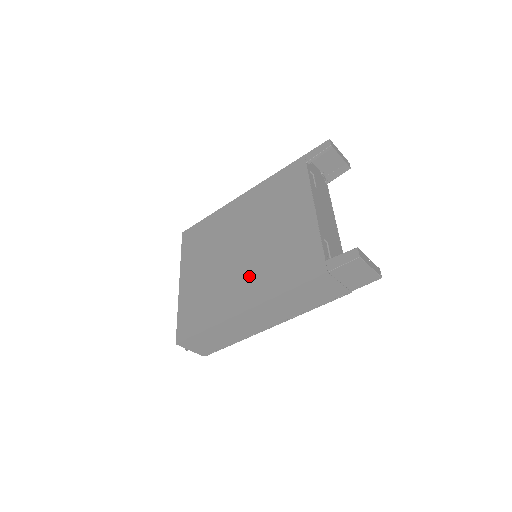
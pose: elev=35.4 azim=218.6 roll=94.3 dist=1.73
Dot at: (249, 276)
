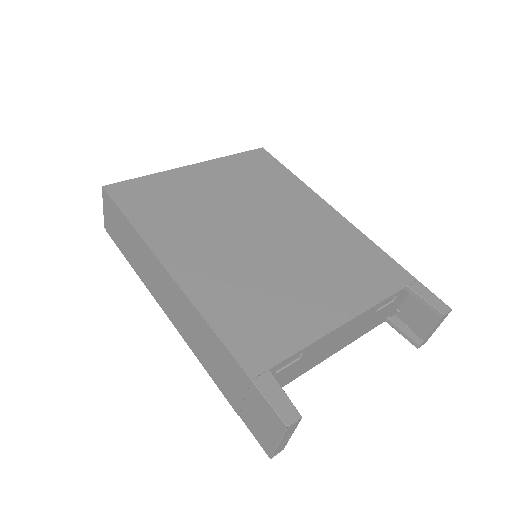
Dot at: (220, 258)
